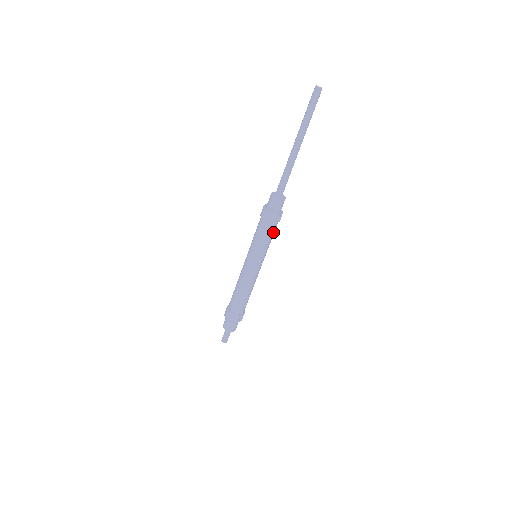
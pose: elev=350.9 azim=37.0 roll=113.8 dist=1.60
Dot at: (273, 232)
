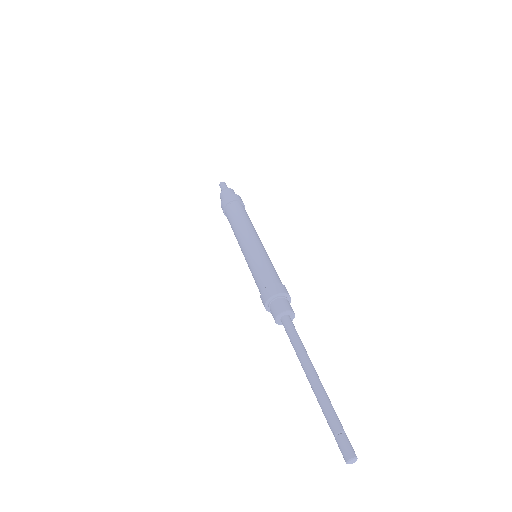
Dot at: occluded
